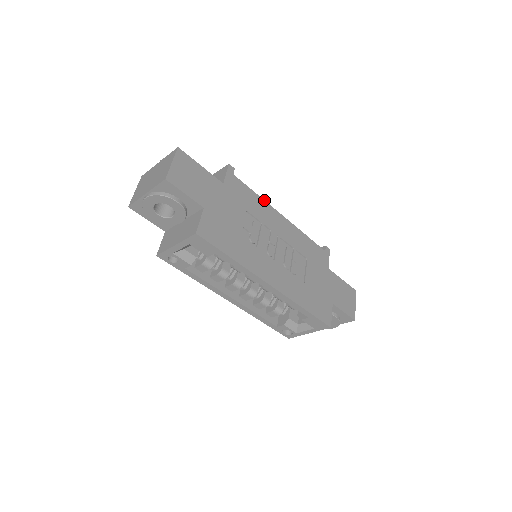
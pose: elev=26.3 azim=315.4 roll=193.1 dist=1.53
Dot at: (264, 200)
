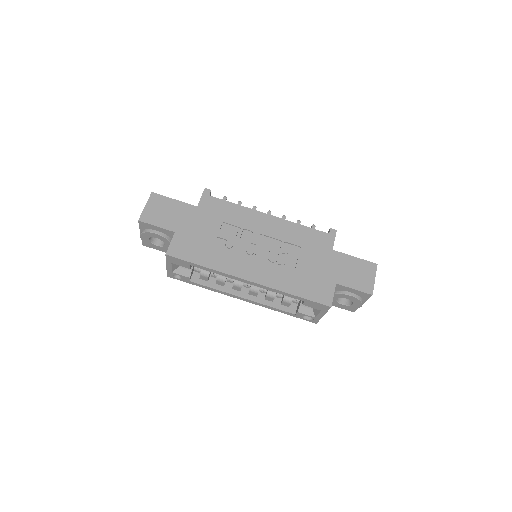
Dot at: (245, 207)
